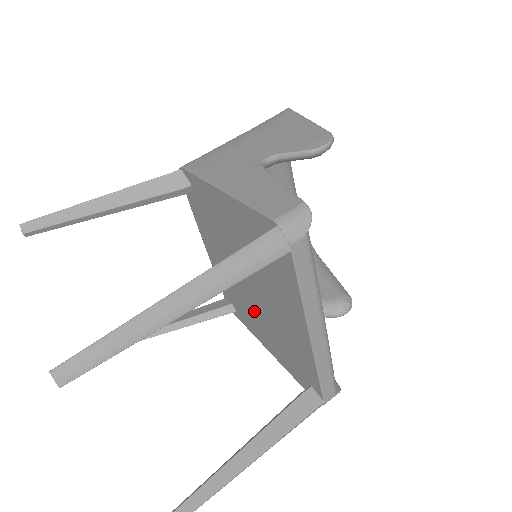
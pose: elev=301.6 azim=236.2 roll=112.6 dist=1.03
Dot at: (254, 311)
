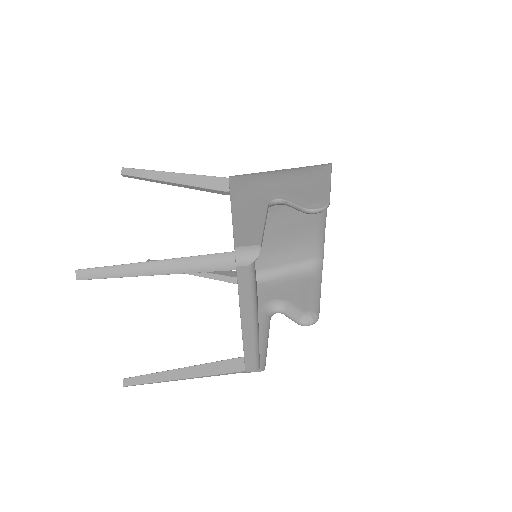
Dot at: occluded
